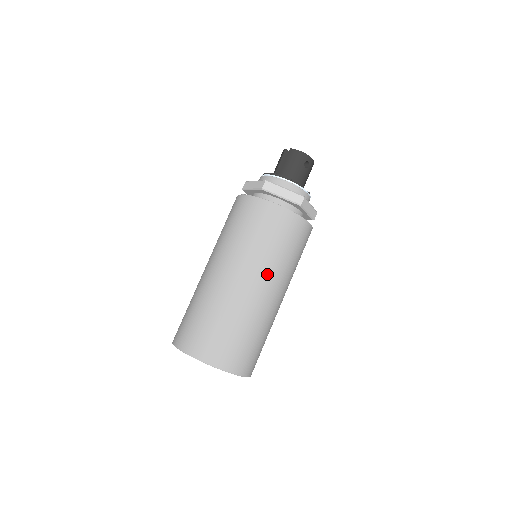
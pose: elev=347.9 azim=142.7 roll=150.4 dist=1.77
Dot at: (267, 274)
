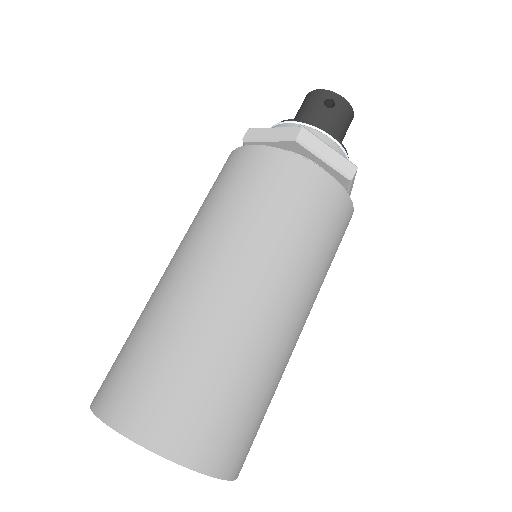
Dot at: (226, 250)
